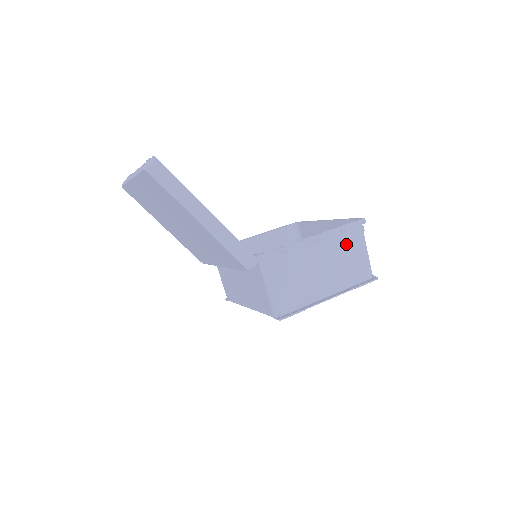
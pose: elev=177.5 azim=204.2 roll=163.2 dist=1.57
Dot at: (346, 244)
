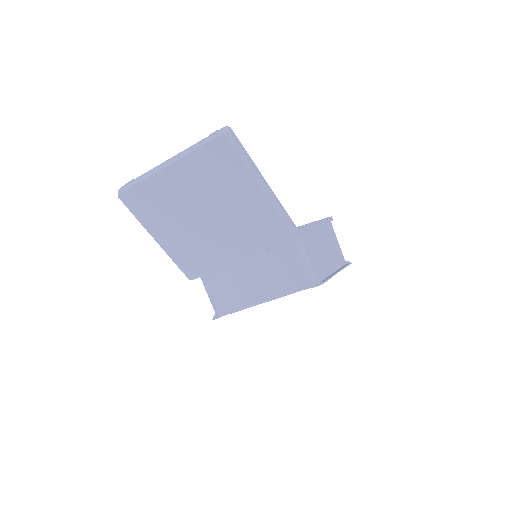
Dot at: (329, 234)
